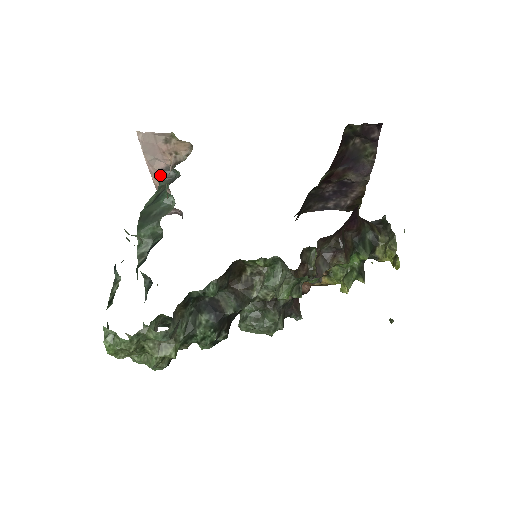
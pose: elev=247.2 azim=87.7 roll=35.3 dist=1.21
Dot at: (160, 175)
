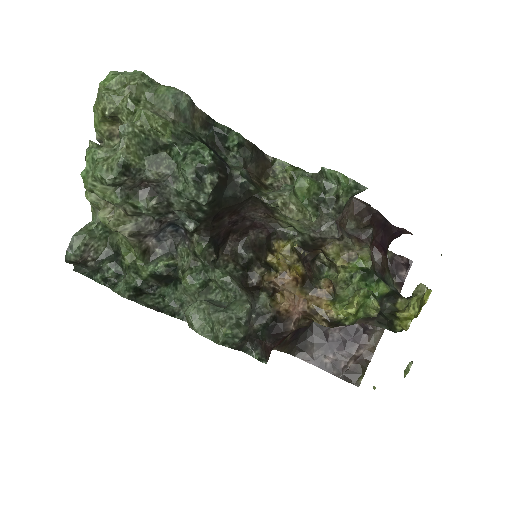
Dot at: occluded
